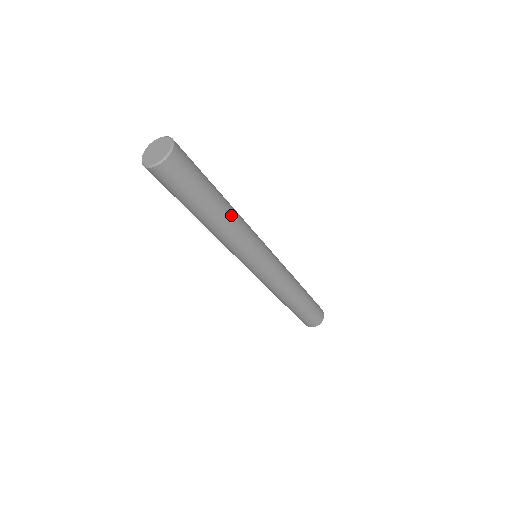
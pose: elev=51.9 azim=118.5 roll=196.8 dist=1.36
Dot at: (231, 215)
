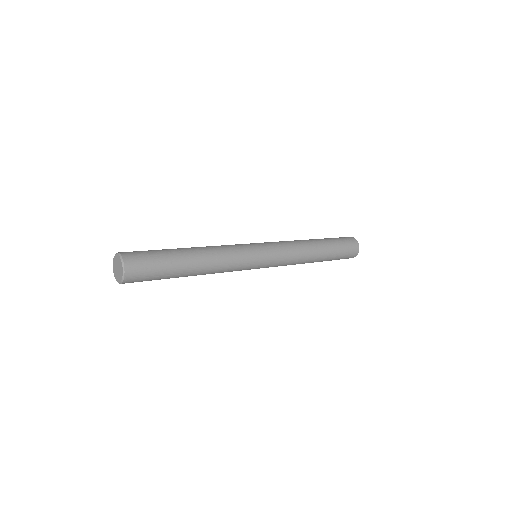
Dot at: (205, 256)
